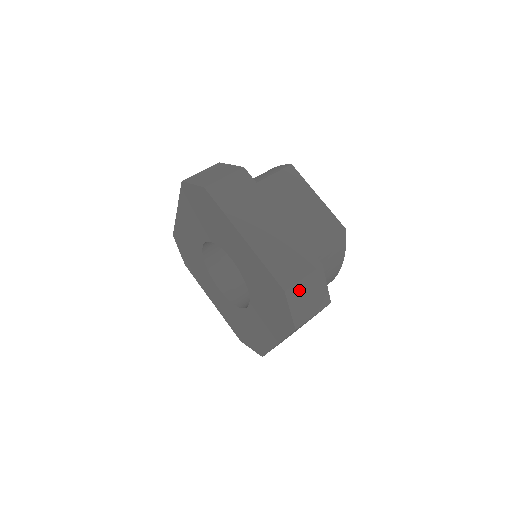
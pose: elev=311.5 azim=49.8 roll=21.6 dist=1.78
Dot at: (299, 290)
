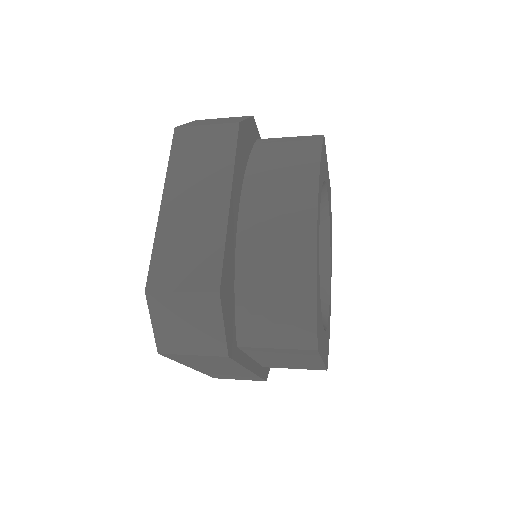
Dot at: occluded
